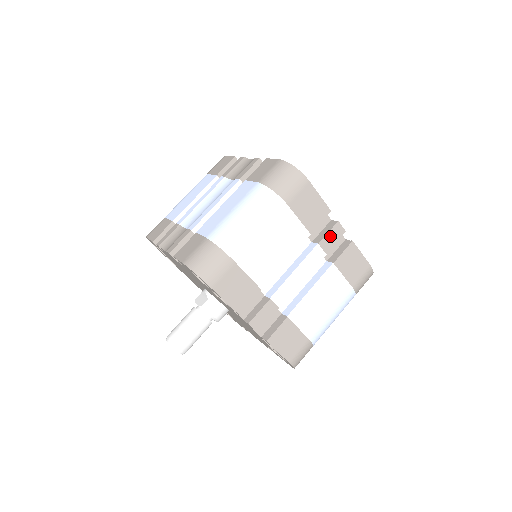
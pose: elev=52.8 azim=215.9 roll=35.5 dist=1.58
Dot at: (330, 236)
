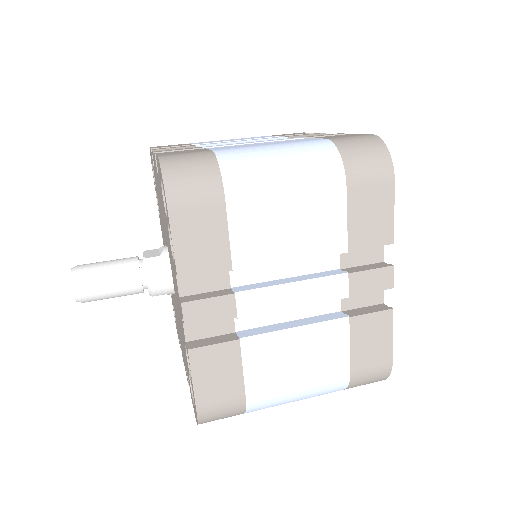
Dot at: (370, 276)
